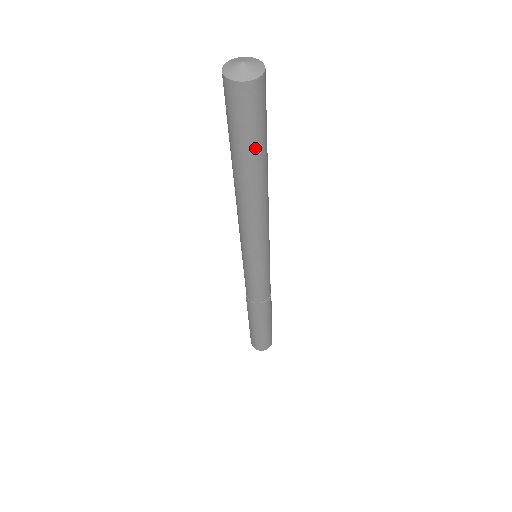
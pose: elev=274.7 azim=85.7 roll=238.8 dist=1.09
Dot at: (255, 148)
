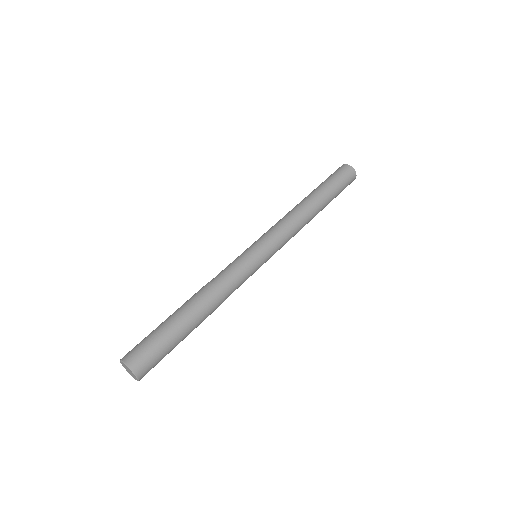
Dot at: (328, 185)
